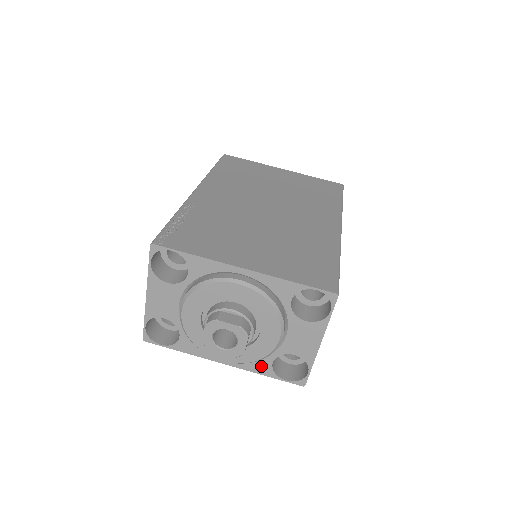
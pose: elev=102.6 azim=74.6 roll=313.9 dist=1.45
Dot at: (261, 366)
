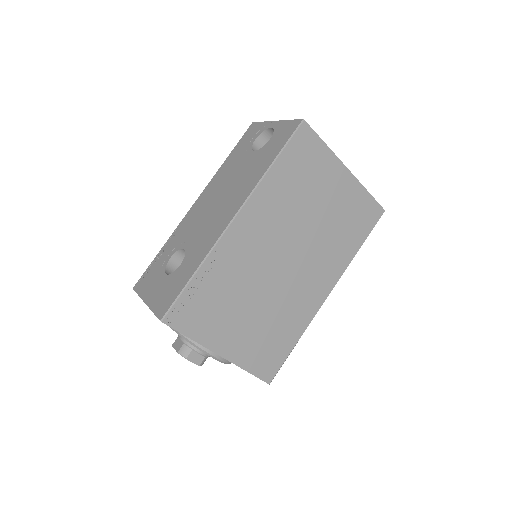
Dot at: occluded
